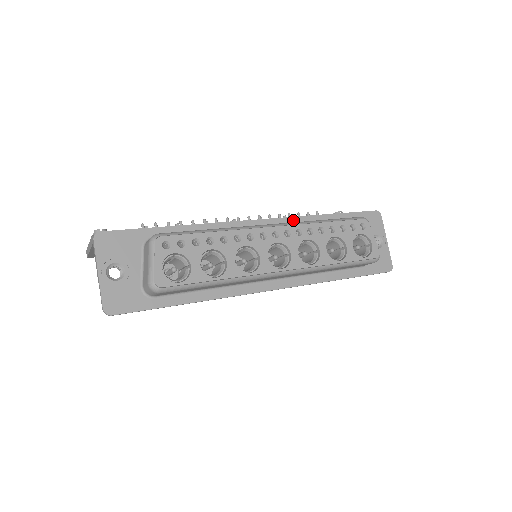
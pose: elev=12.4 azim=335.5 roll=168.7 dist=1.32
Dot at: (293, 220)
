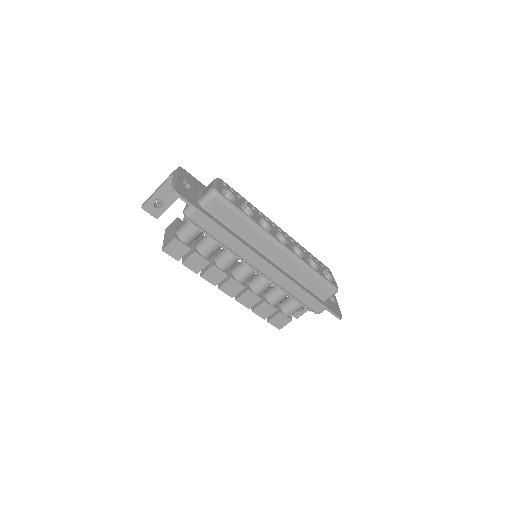
Dot at: occluded
